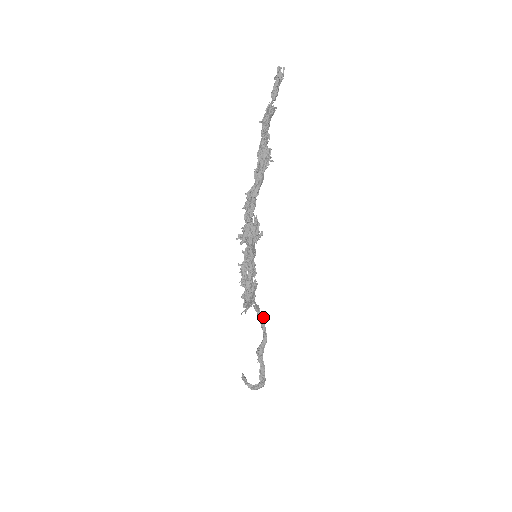
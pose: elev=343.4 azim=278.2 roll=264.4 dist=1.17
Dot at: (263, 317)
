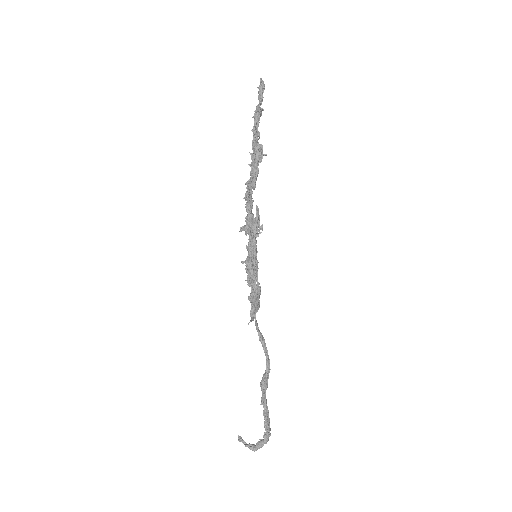
Dot at: (263, 338)
